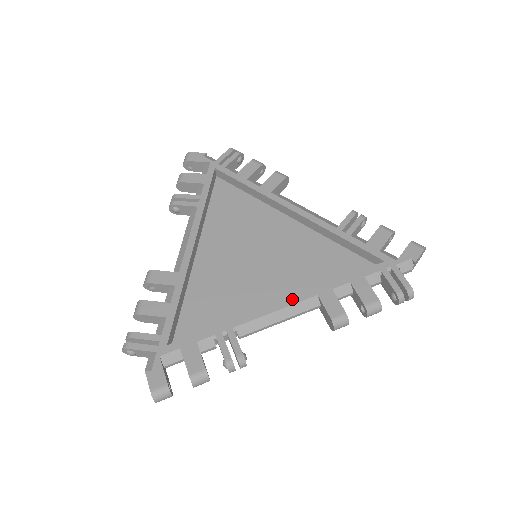
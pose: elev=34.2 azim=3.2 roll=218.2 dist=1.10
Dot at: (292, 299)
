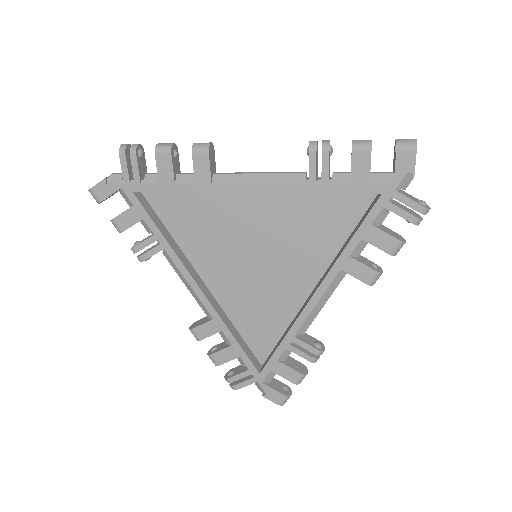
Dot at: (321, 287)
